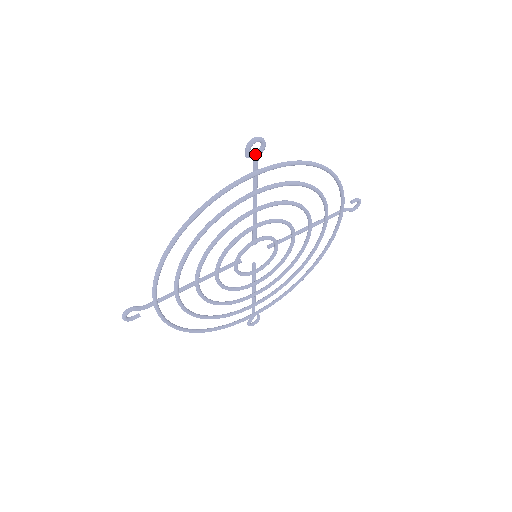
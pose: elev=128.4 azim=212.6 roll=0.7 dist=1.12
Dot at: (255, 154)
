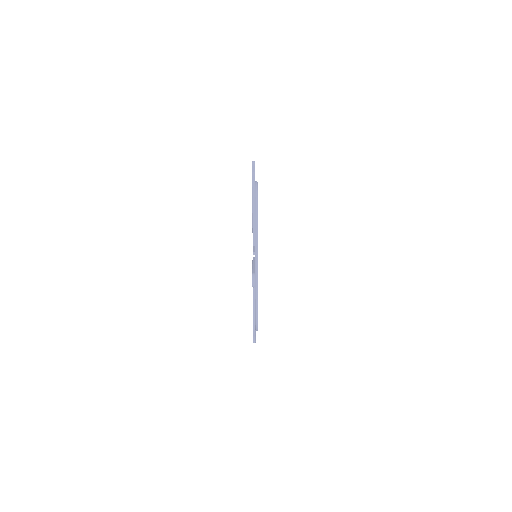
Dot at: occluded
